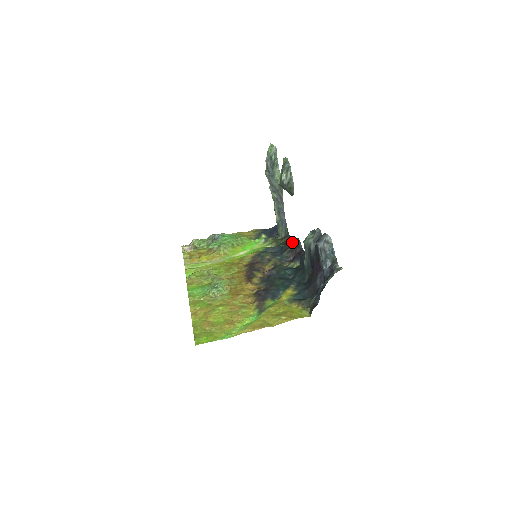
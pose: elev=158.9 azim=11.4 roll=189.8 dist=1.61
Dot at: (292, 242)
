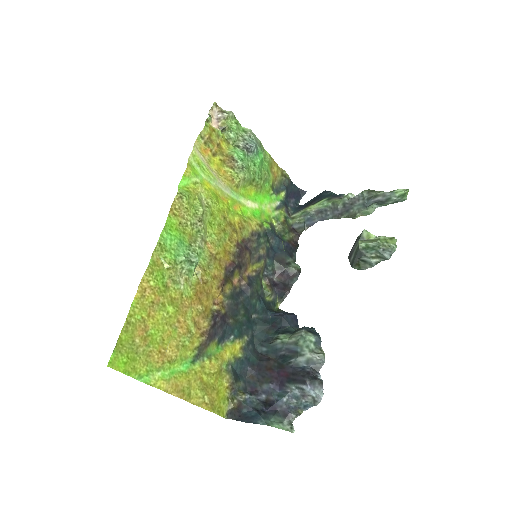
Dot at: (293, 265)
